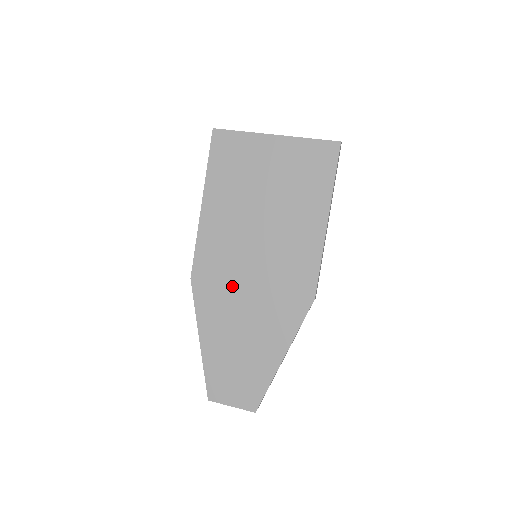
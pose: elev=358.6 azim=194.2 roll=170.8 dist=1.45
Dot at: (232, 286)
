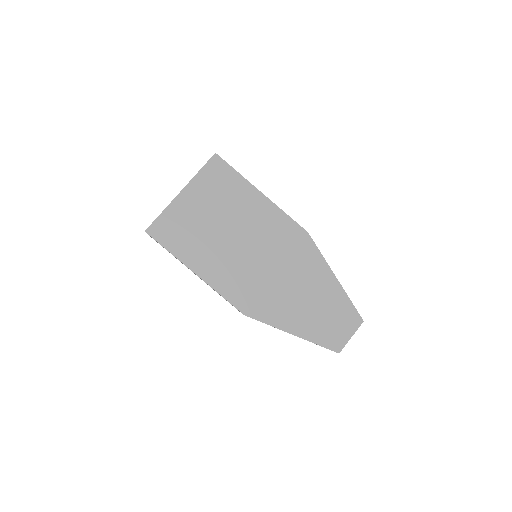
Dot at: (267, 286)
